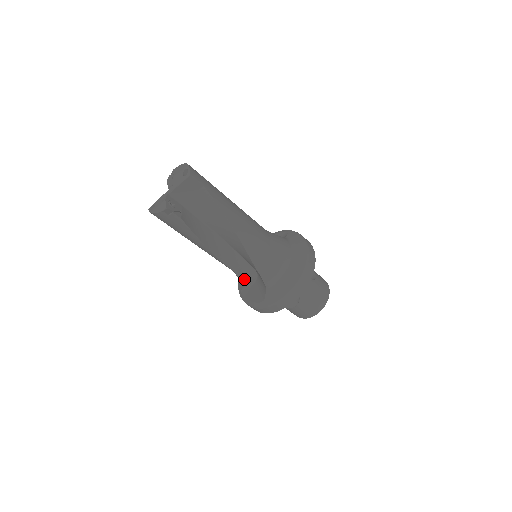
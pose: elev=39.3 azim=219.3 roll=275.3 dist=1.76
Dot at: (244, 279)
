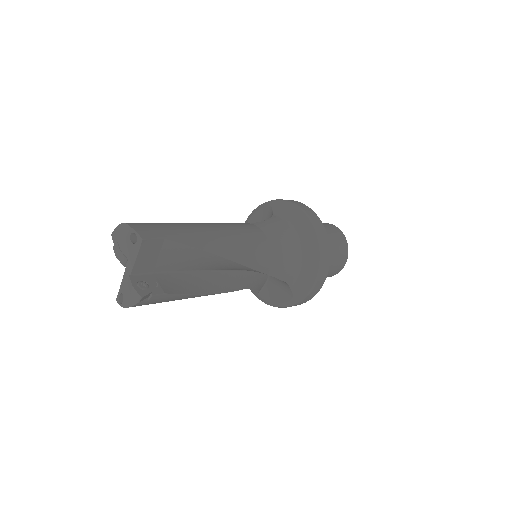
Dot at: (257, 286)
